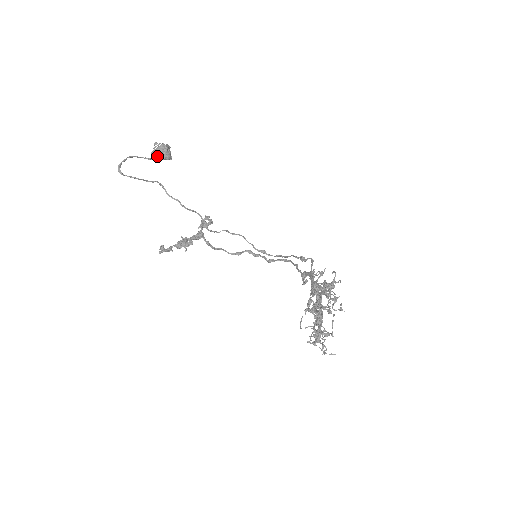
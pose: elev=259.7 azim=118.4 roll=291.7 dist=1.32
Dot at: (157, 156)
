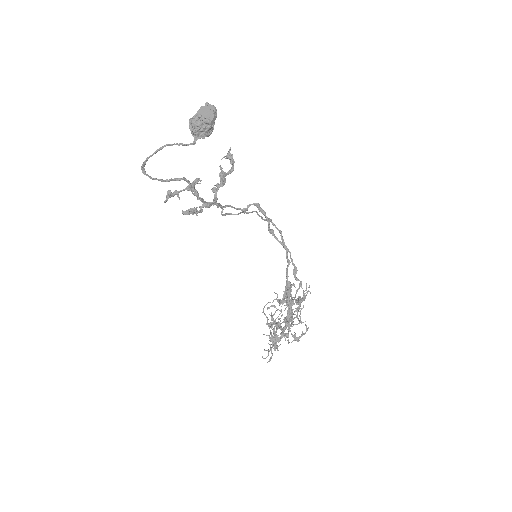
Dot at: (195, 135)
